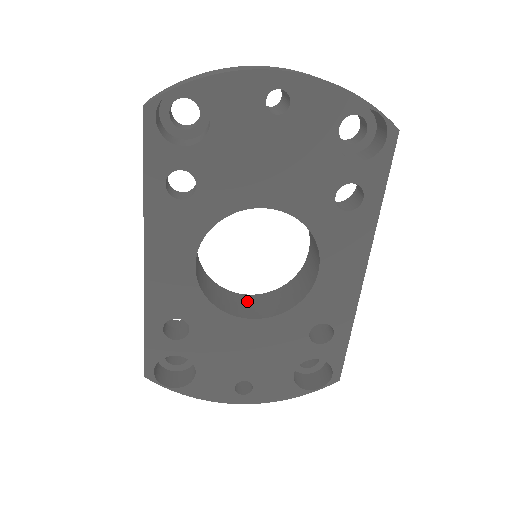
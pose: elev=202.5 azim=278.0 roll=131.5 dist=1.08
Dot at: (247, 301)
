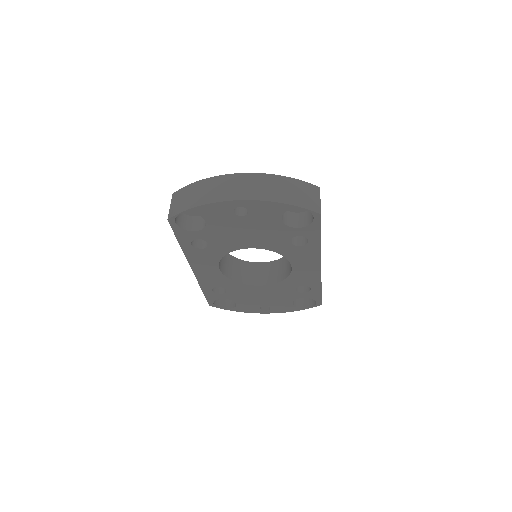
Dot at: (259, 269)
